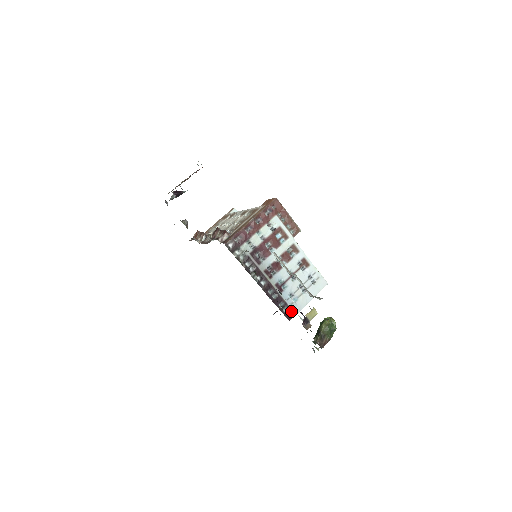
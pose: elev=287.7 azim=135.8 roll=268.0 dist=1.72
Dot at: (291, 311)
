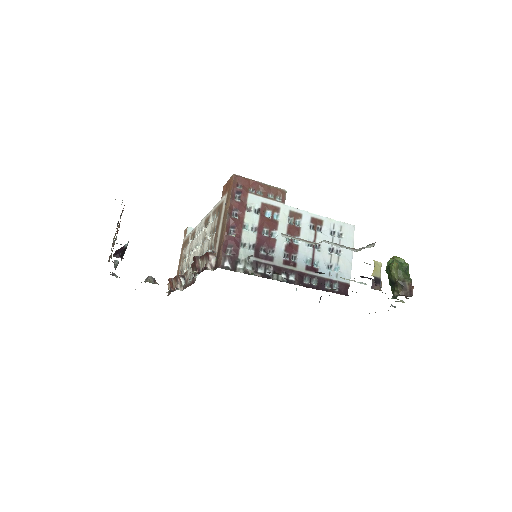
Dot at: (342, 284)
